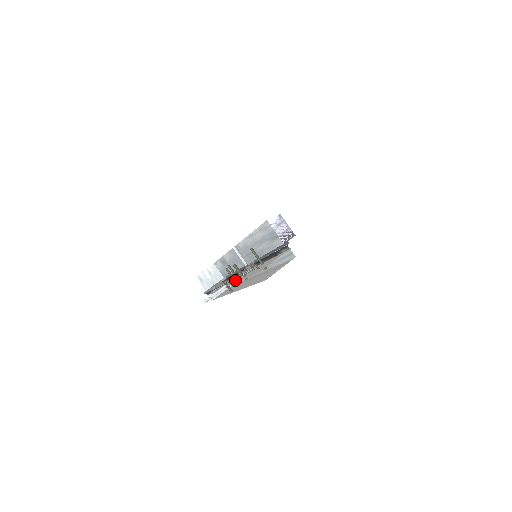
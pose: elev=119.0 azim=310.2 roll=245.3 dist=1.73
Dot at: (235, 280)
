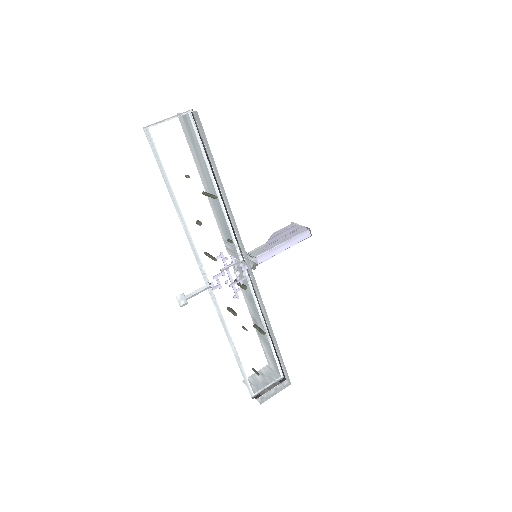
Dot at: (225, 281)
